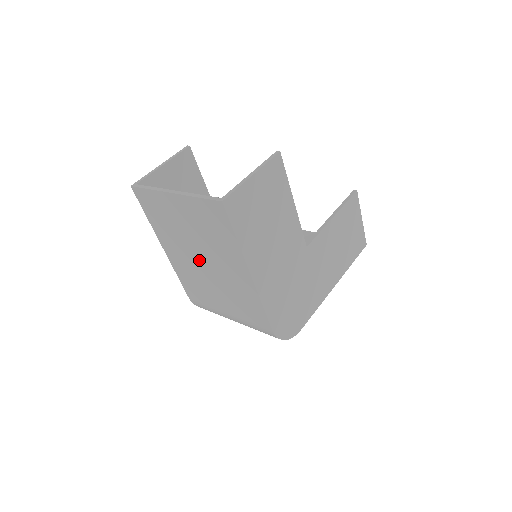
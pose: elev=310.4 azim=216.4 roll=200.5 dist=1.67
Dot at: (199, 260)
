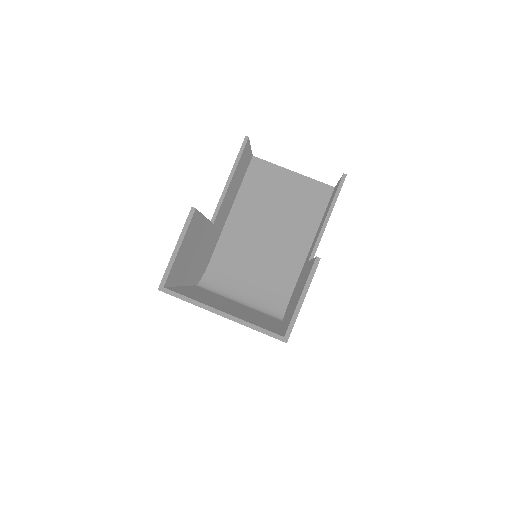
Dot at: occluded
